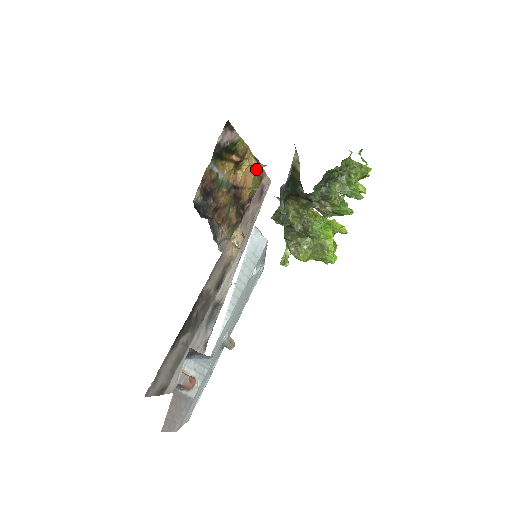
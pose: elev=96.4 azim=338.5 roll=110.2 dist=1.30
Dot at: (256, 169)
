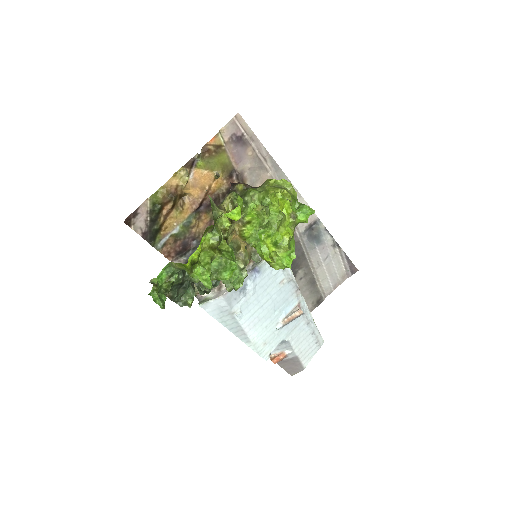
Dot at: (199, 163)
